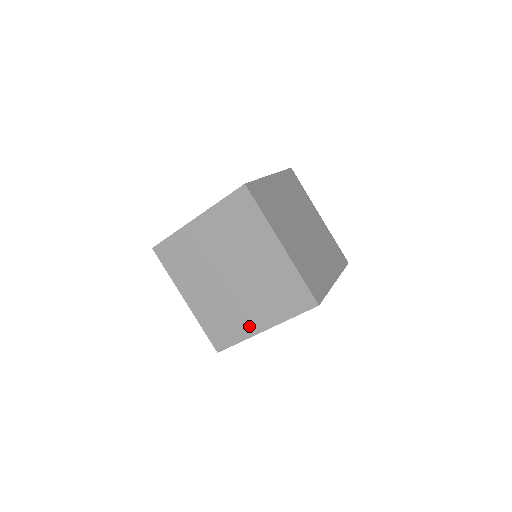
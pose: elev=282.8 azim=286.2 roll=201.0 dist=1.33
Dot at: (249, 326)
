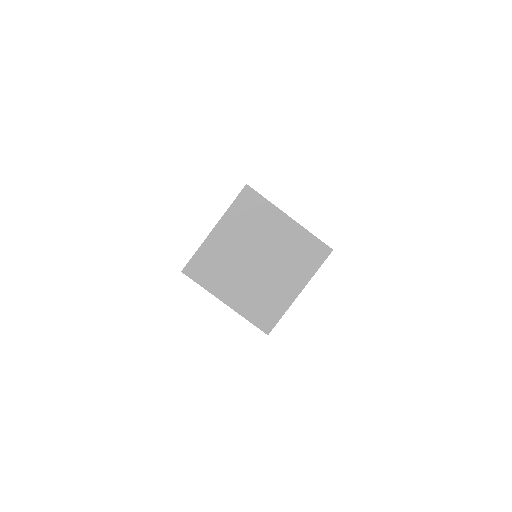
Dot at: (287, 296)
